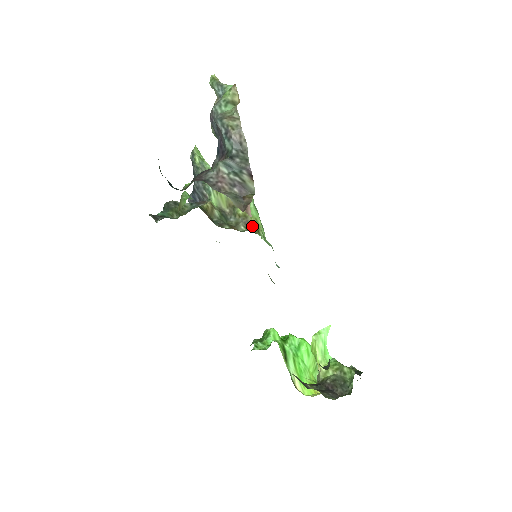
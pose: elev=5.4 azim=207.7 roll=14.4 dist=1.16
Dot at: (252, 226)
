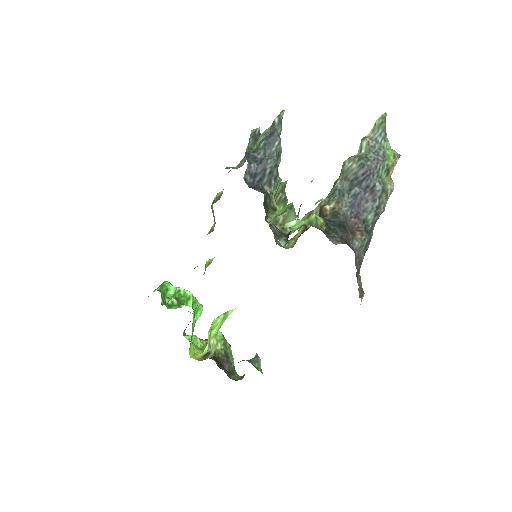
Dot at: occluded
